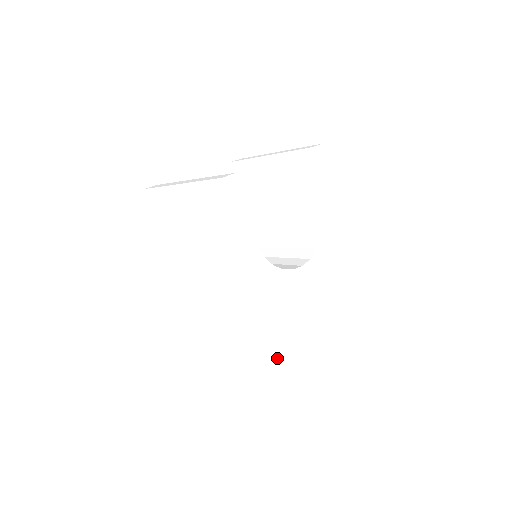
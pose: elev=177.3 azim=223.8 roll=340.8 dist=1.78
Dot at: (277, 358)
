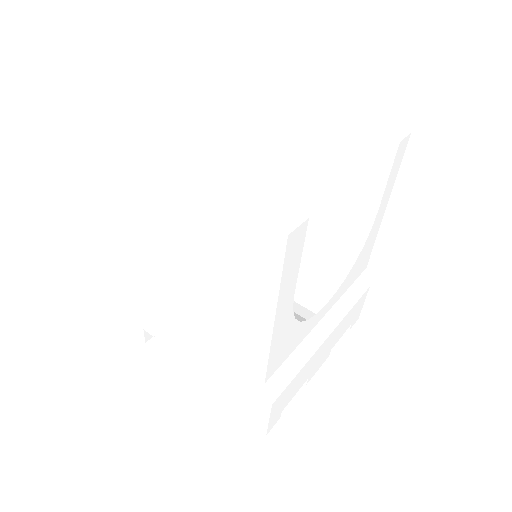
Dot at: (269, 425)
